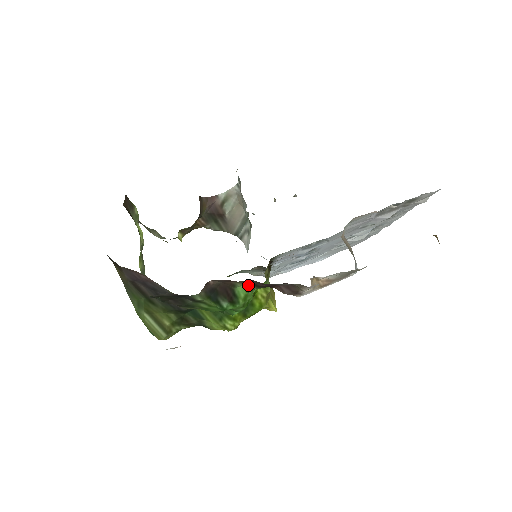
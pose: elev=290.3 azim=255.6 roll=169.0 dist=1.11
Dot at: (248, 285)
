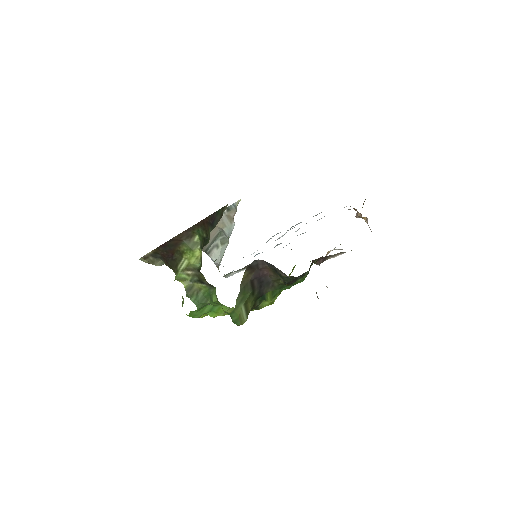
Dot at: occluded
